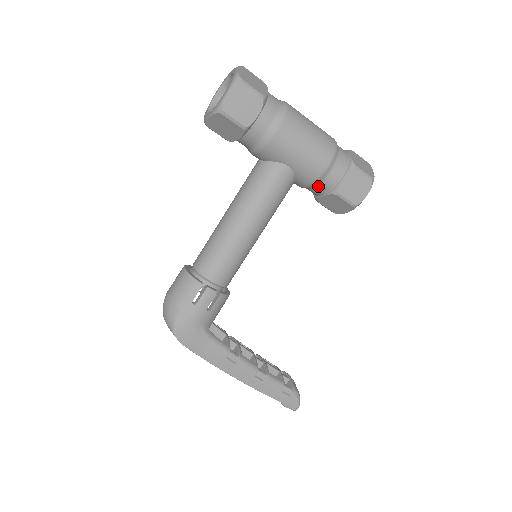
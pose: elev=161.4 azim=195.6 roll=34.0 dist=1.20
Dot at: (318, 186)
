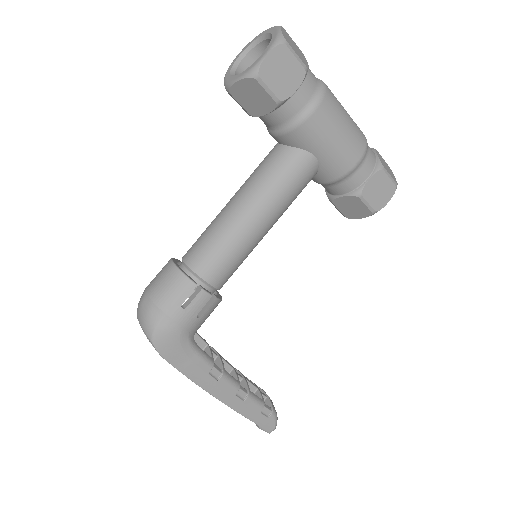
Dot at: (340, 184)
